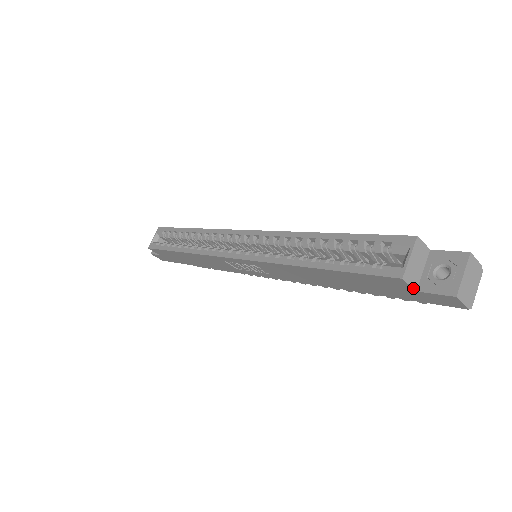
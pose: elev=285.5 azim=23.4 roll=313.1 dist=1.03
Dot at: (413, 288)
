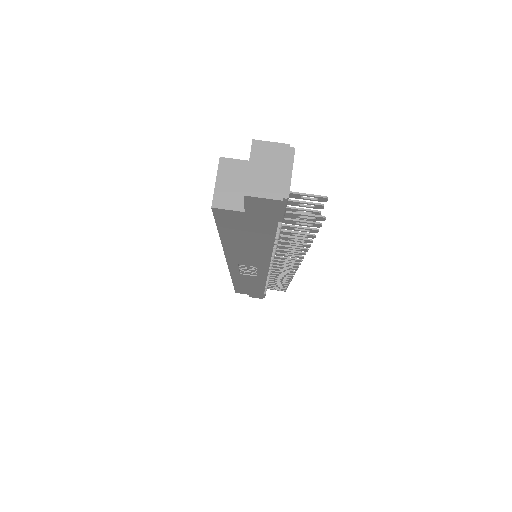
Dot at: (237, 211)
